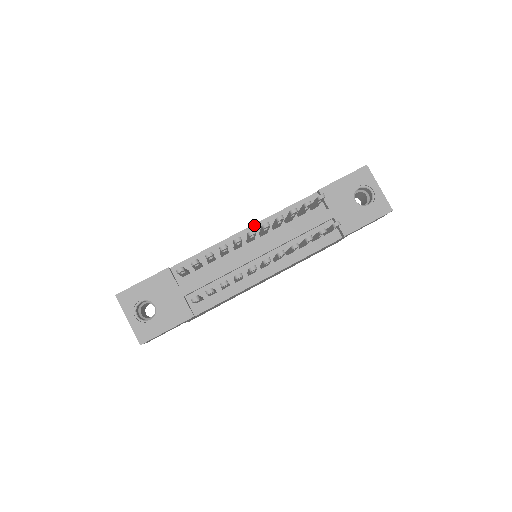
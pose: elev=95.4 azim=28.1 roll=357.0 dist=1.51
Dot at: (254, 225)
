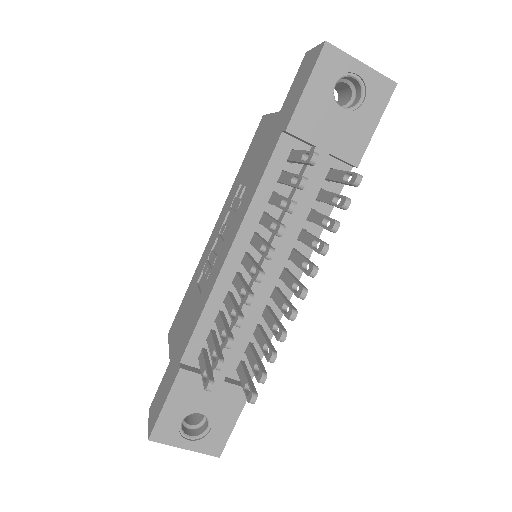
Dot at: (236, 238)
